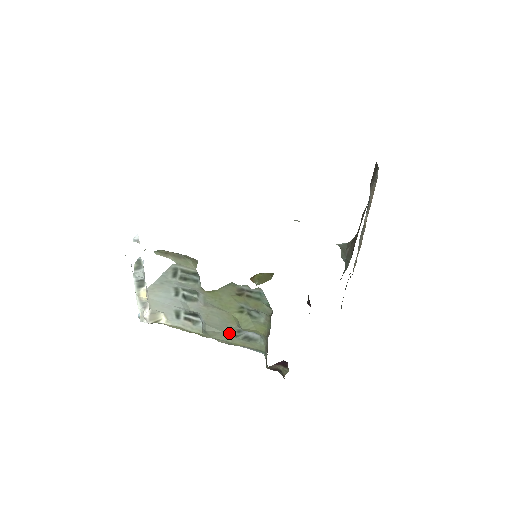
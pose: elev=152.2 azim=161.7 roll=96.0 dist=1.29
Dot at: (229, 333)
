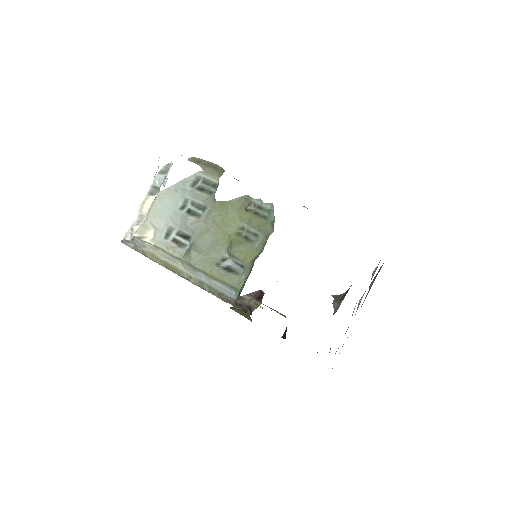
Dot at: (212, 260)
